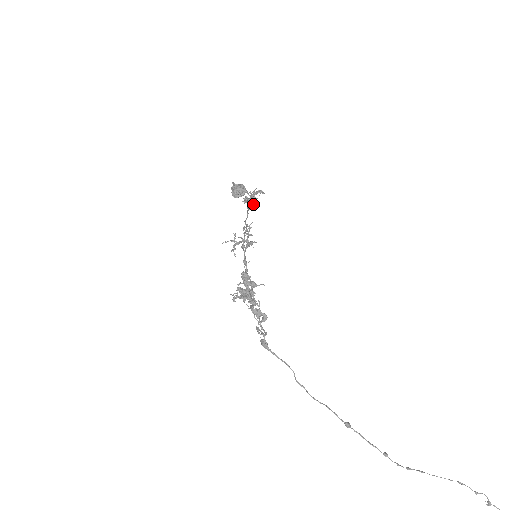
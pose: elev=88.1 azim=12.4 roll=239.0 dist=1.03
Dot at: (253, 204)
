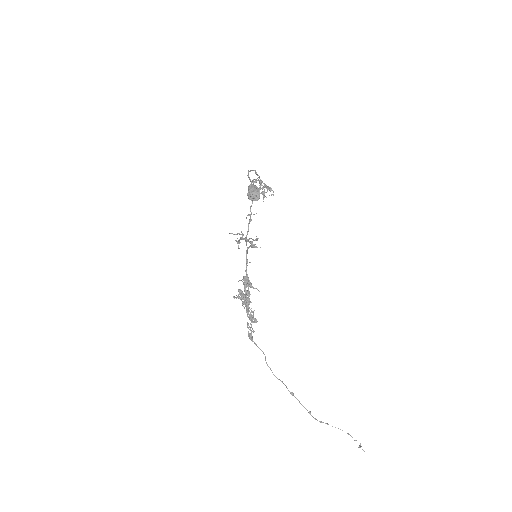
Dot at: (260, 187)
